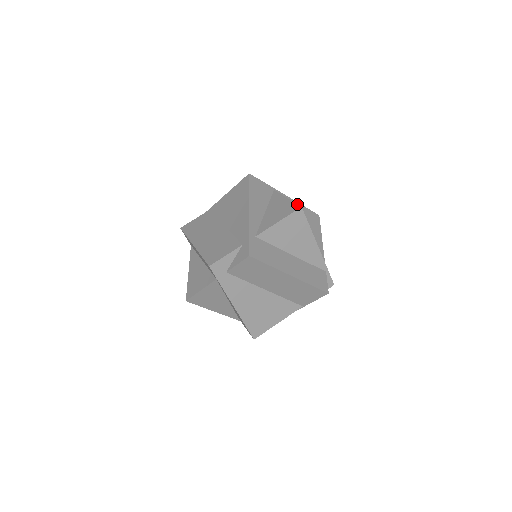
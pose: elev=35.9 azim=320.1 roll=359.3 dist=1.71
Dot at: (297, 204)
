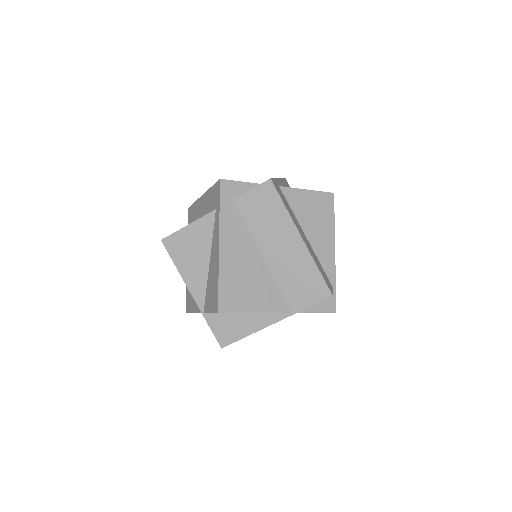
Dot at: occluded
